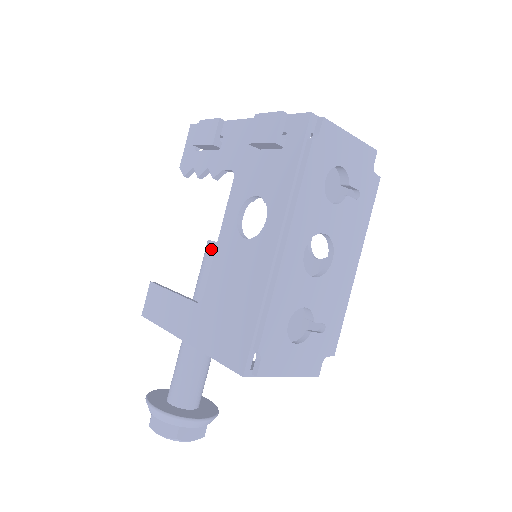
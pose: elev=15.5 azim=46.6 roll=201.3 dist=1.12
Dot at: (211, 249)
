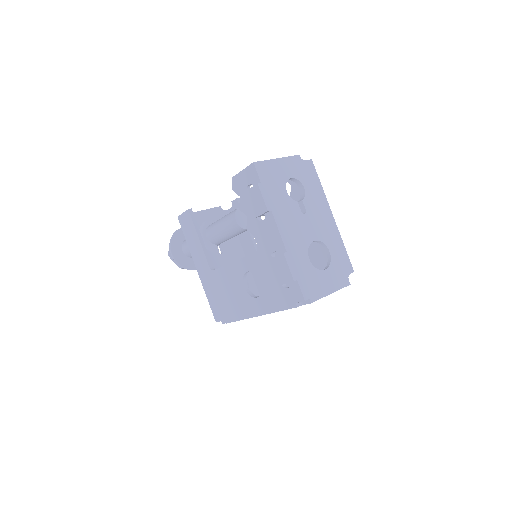
Dot at: (234, 224)
